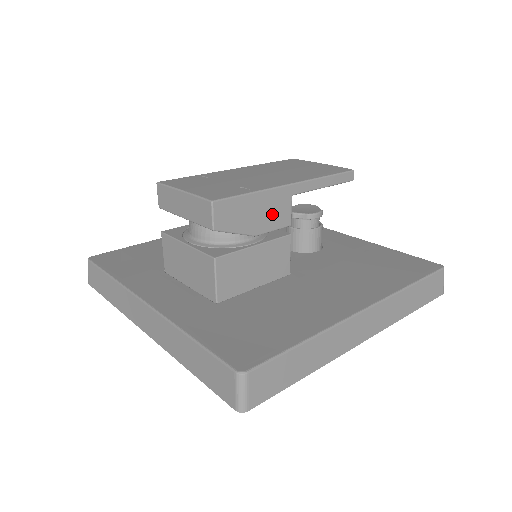
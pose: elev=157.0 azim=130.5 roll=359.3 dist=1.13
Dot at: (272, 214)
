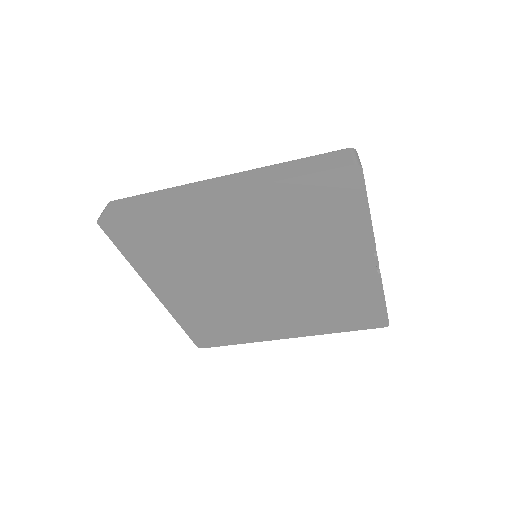
Dot at: occluded
